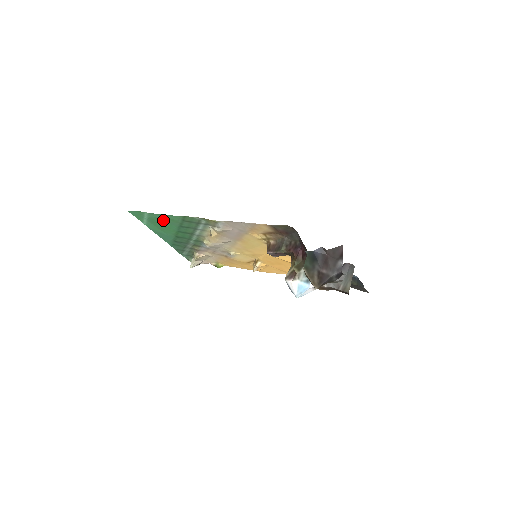
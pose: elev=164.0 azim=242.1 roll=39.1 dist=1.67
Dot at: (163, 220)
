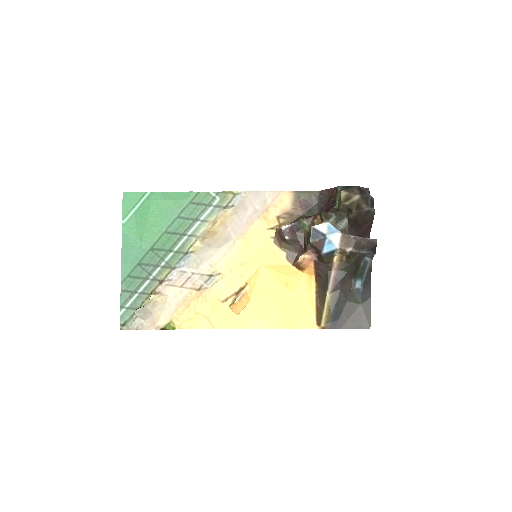
Dot at: (162, 206)
